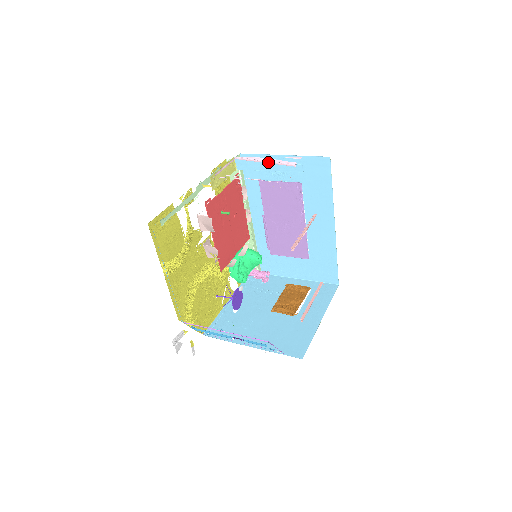
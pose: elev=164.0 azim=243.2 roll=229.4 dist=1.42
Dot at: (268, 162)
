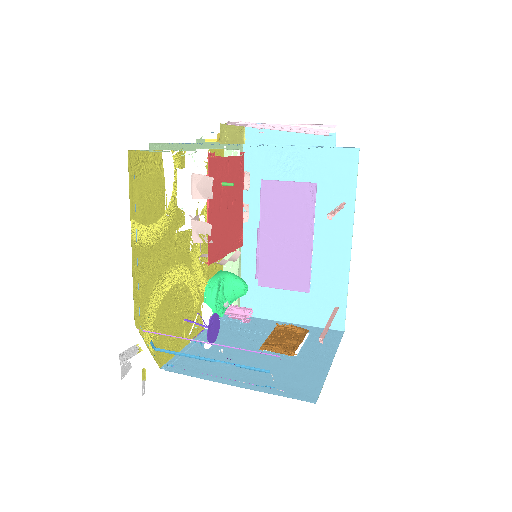
Dot at: (291, 130)
